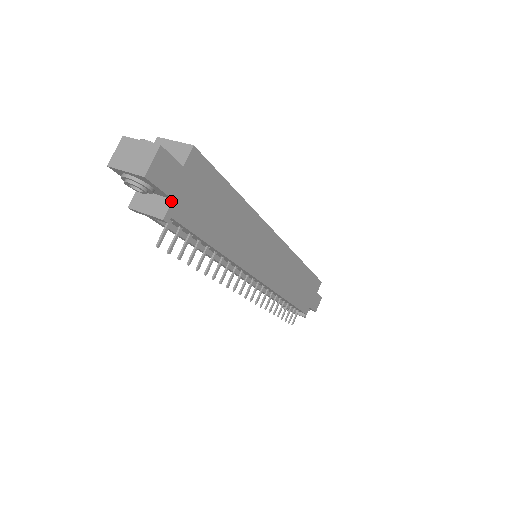
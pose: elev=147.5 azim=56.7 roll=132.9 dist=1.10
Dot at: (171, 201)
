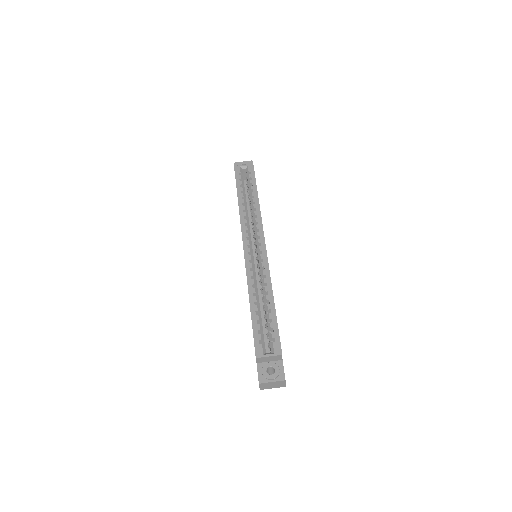
Dot at: occluded
